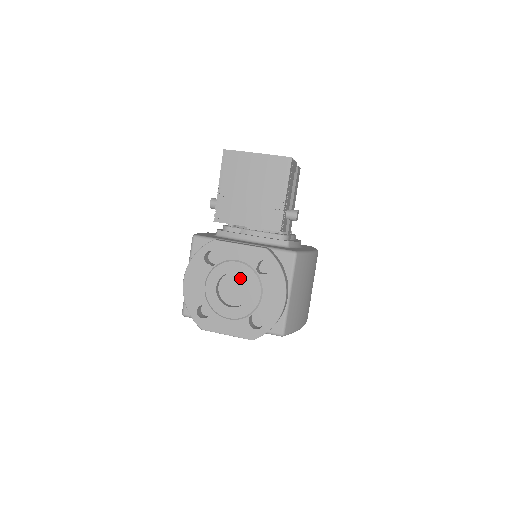
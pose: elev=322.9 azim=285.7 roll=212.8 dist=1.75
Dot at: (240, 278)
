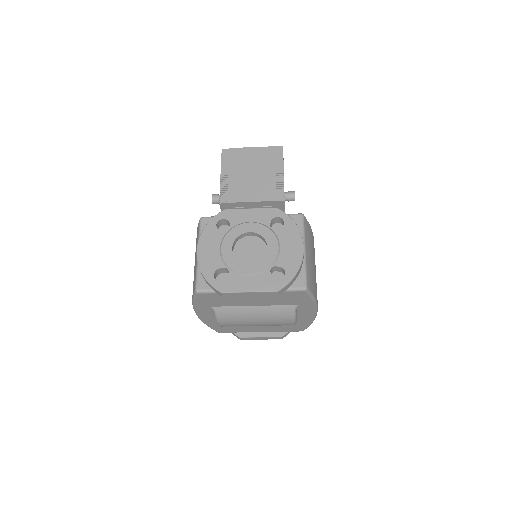
Dot at: (254, 240)
